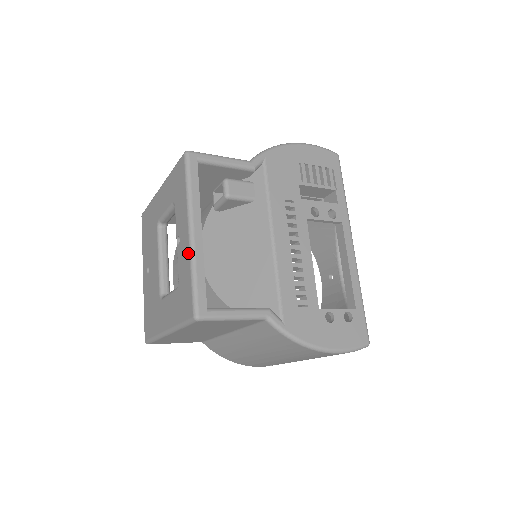
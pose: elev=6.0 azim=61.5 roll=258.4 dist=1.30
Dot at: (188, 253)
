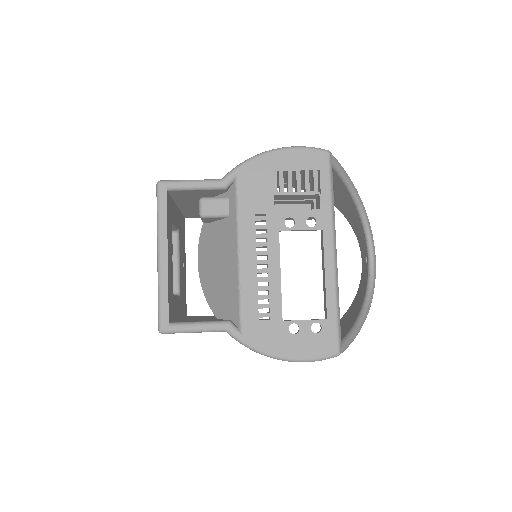
Dot at: (158, 275)
